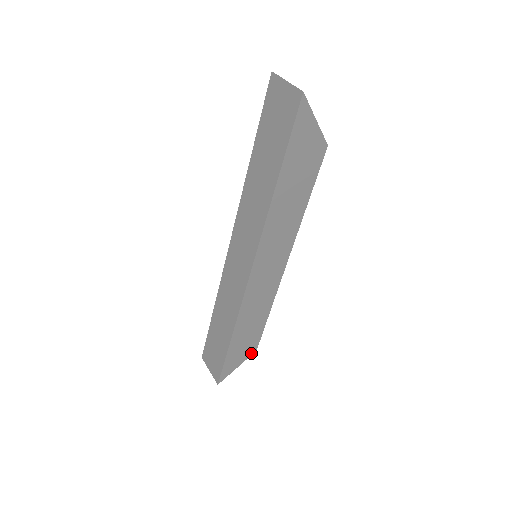
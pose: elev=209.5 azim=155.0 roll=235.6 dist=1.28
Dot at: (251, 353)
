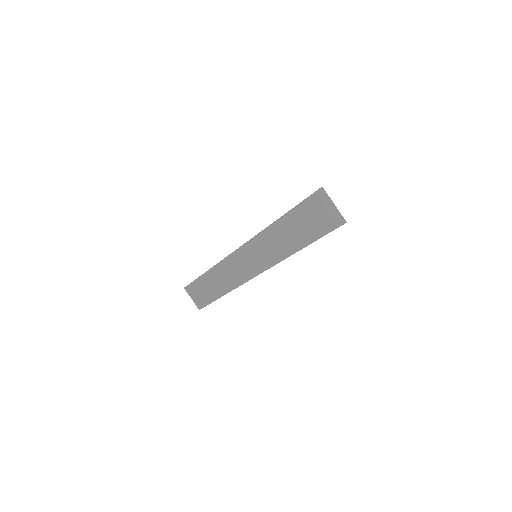
Dot at: occluded
